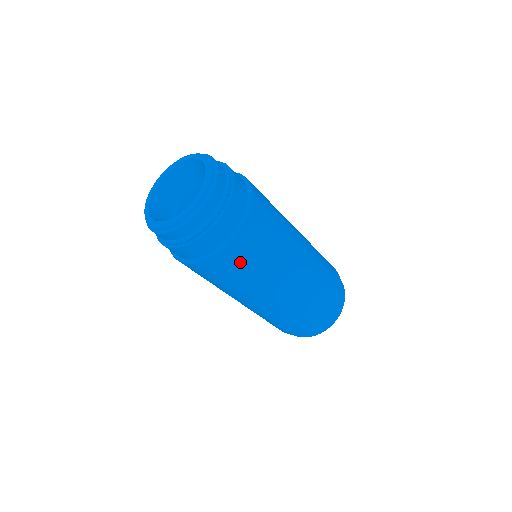
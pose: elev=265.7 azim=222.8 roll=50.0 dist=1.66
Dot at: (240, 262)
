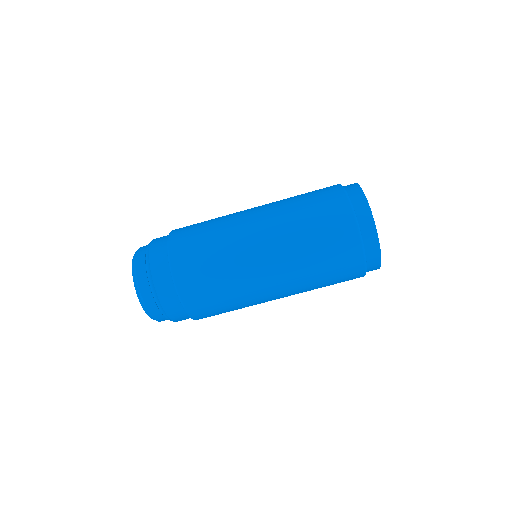
Dot at: (193, 250)
